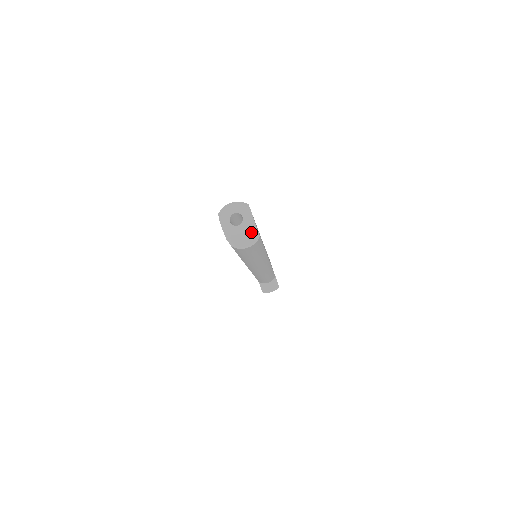
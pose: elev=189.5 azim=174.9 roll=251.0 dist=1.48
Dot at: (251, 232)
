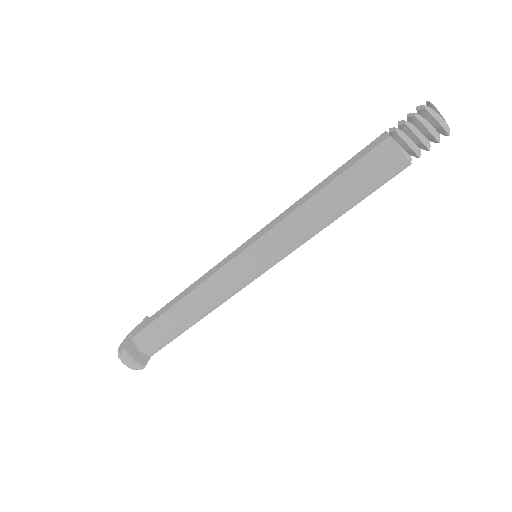
Dot at: (446, 129)
